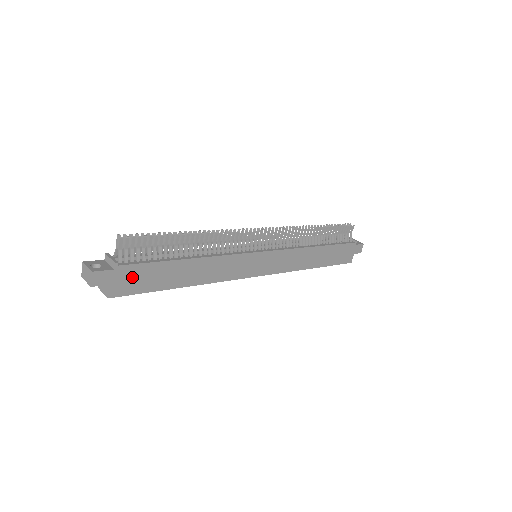
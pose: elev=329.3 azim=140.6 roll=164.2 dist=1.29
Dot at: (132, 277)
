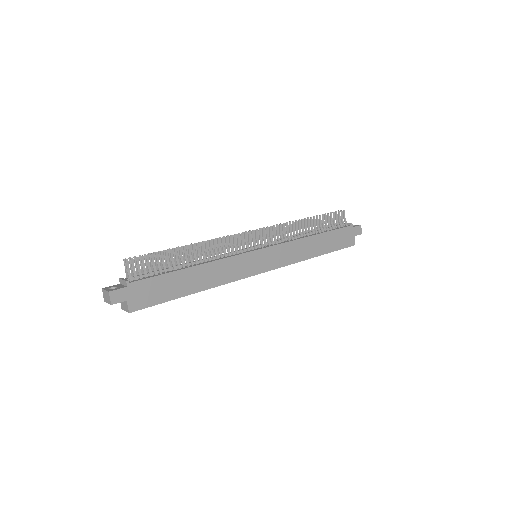
Dot at: (145, 291)
